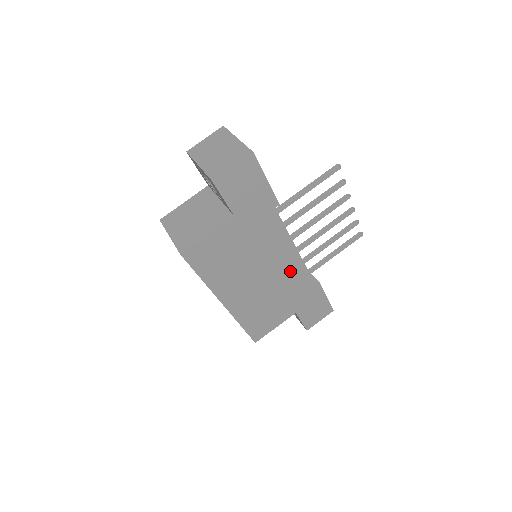
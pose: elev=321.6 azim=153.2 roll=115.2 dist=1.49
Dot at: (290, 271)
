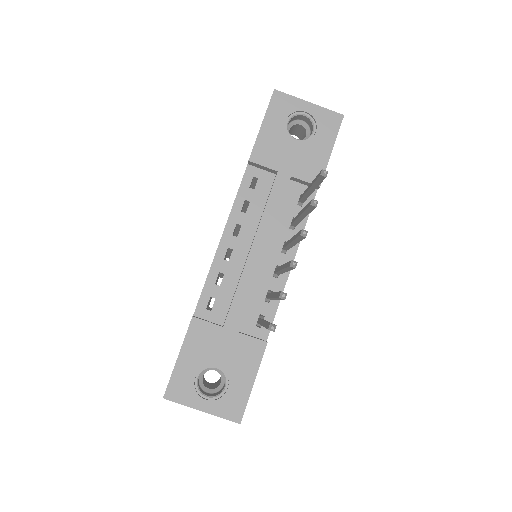
Dot at: occluded
